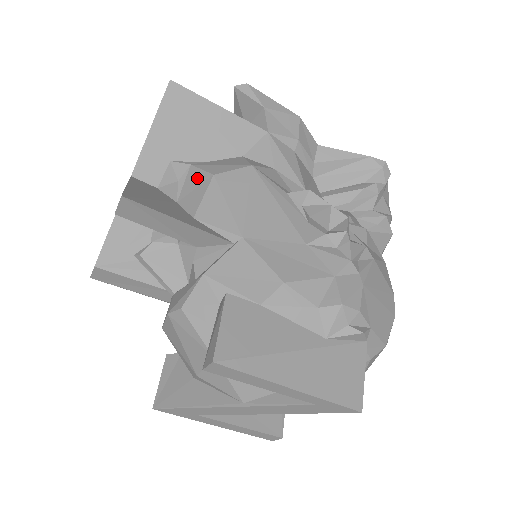
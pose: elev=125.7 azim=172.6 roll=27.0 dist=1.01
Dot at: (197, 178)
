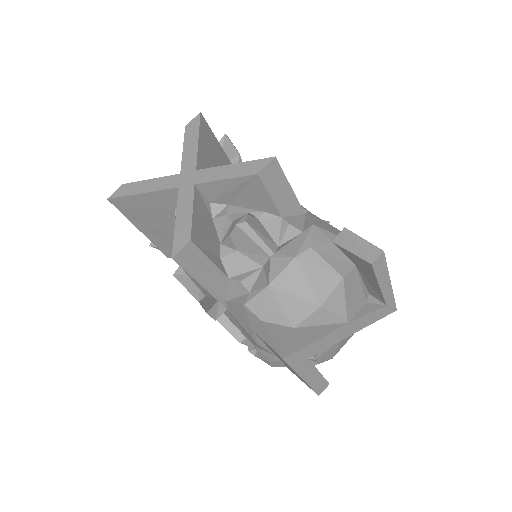
Dot at: occluded
